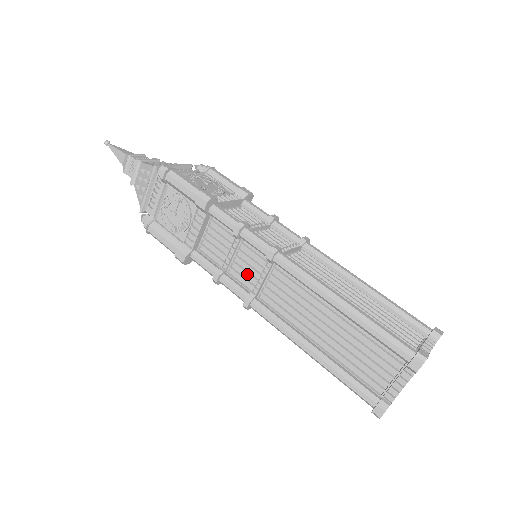
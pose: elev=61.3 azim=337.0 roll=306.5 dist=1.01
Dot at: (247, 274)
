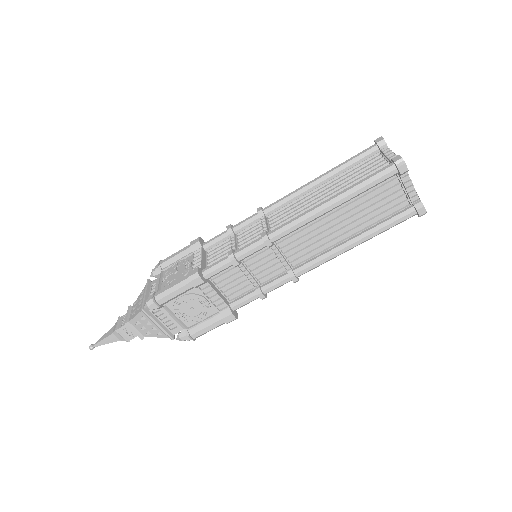
Dot at: (270, 269)
